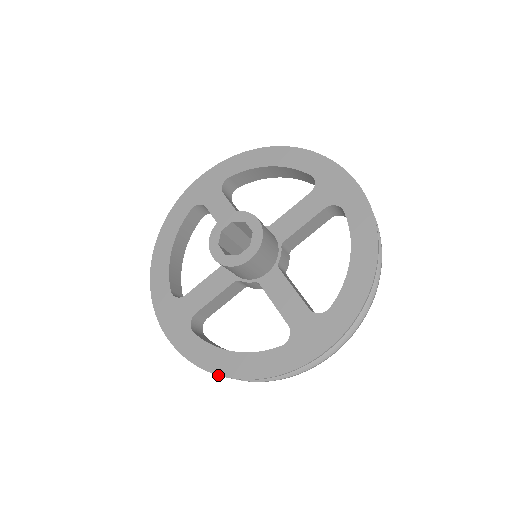
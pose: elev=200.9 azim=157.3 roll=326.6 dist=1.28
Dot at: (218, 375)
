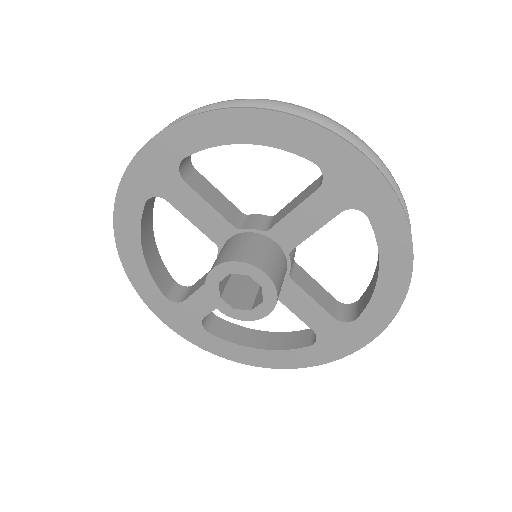
Dot at: occluded
